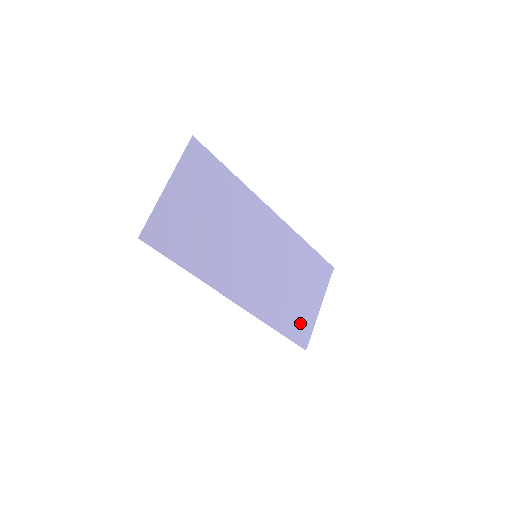
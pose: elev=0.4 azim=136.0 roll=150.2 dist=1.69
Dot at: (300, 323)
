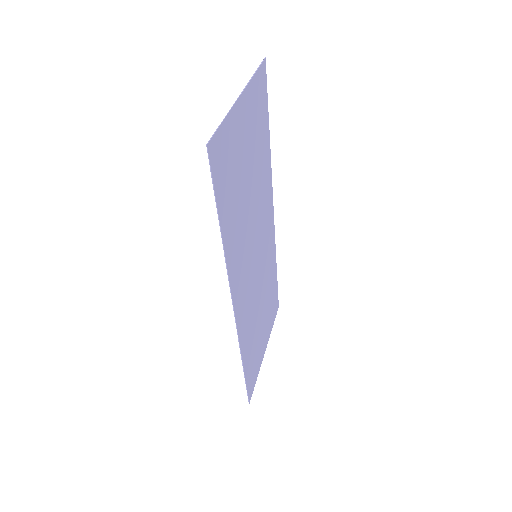
Dot at: (254, 364)
